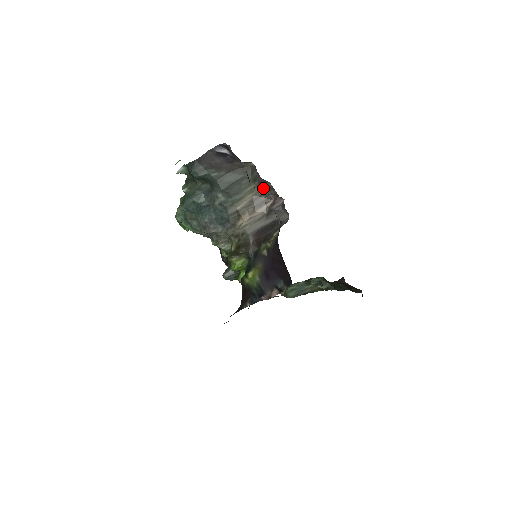
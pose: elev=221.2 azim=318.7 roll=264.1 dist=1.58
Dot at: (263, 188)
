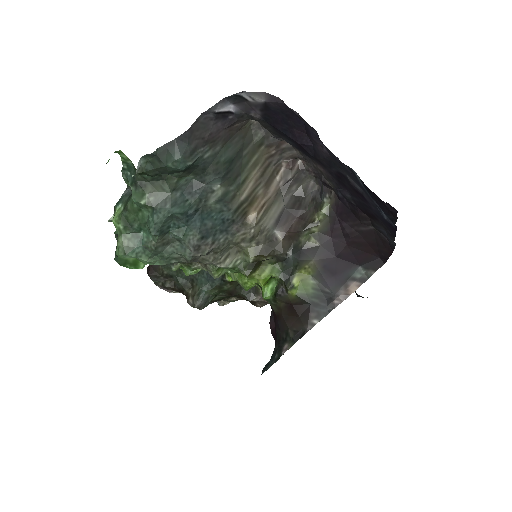
Dot at: (273, 153)
